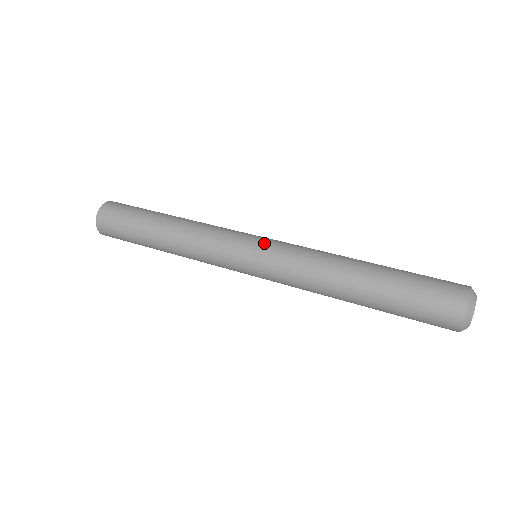
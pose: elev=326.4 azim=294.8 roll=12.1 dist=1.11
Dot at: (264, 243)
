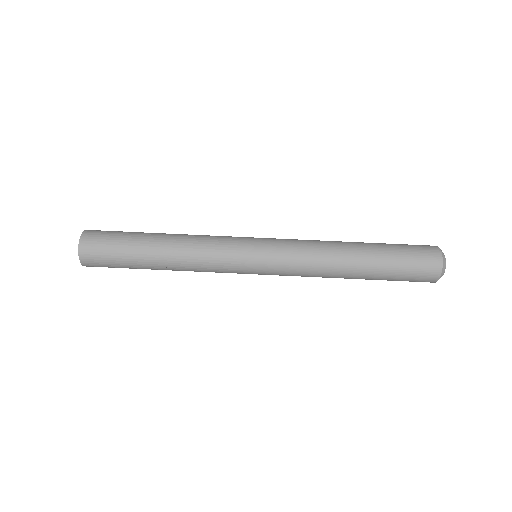
Dot at: (266, 257)
